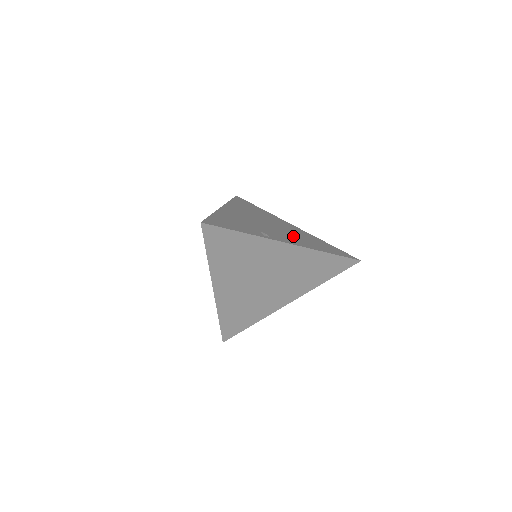
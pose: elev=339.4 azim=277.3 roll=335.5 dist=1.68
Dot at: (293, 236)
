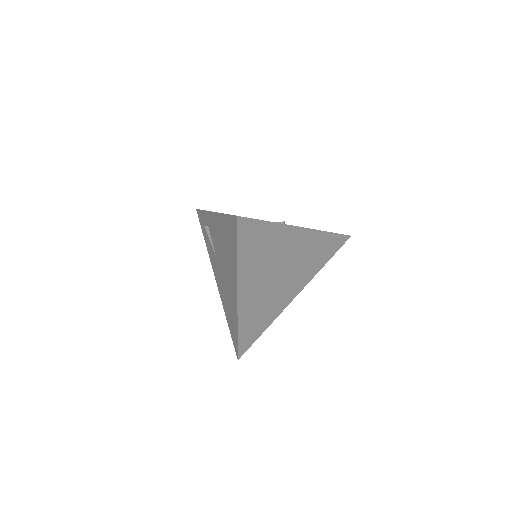
Dot at: occluded
